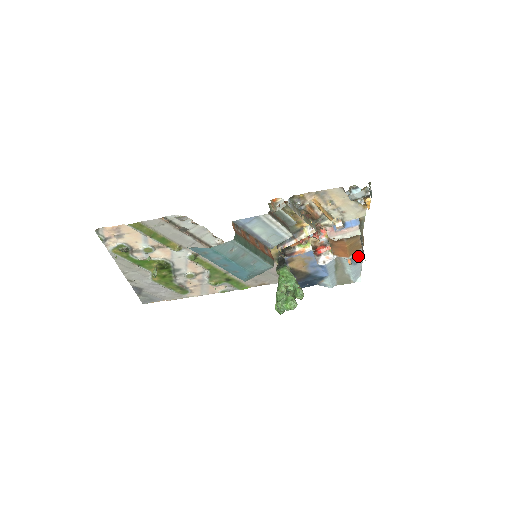
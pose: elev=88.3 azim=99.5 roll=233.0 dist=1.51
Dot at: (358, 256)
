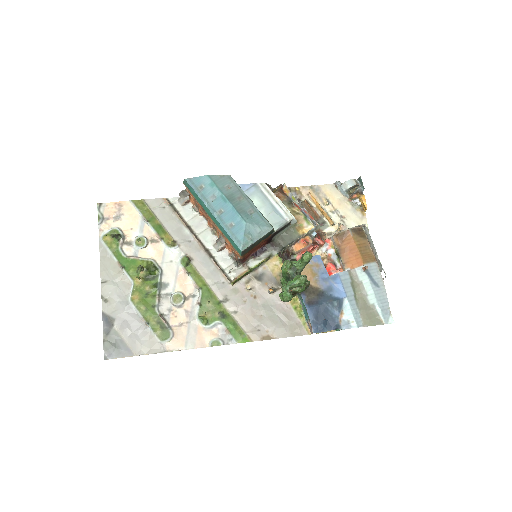
Dot at: (376, 273)
